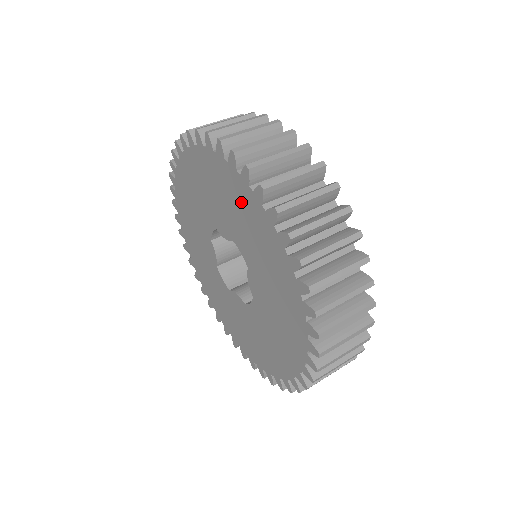
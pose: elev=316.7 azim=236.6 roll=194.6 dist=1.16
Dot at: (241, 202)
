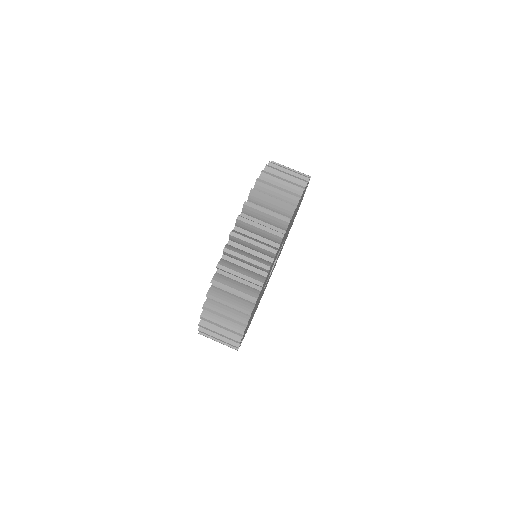
Dot at: occluded
